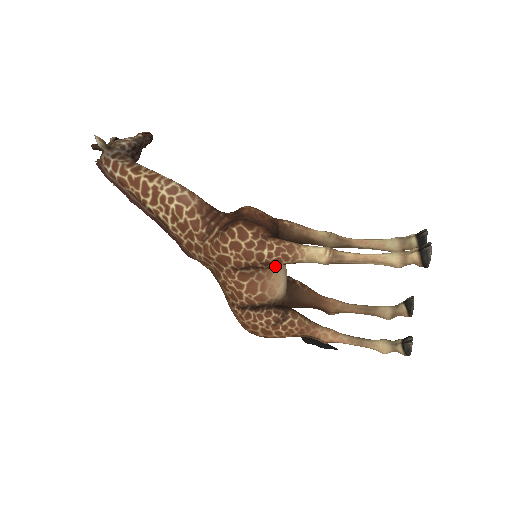
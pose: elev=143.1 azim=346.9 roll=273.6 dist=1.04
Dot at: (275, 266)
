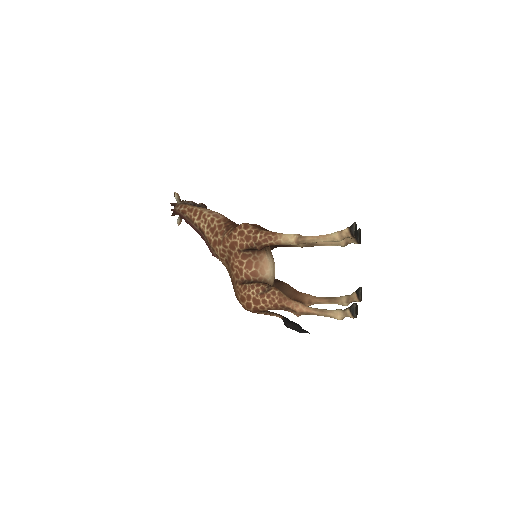
Dot at: (265, 253)
